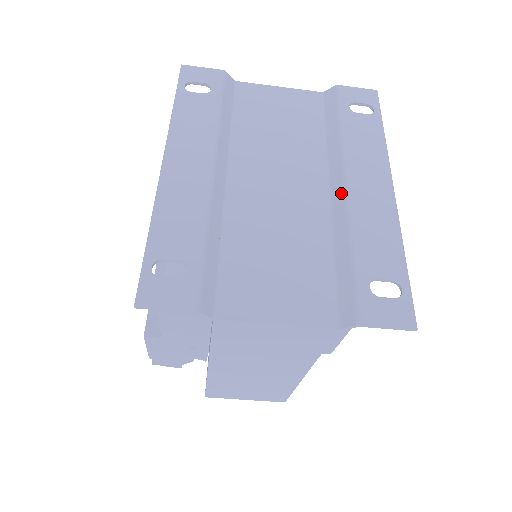
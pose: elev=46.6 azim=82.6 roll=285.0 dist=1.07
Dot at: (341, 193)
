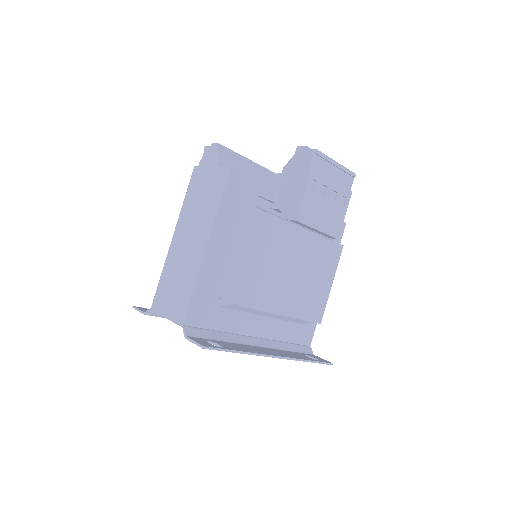
Dot at: (260, 346)
